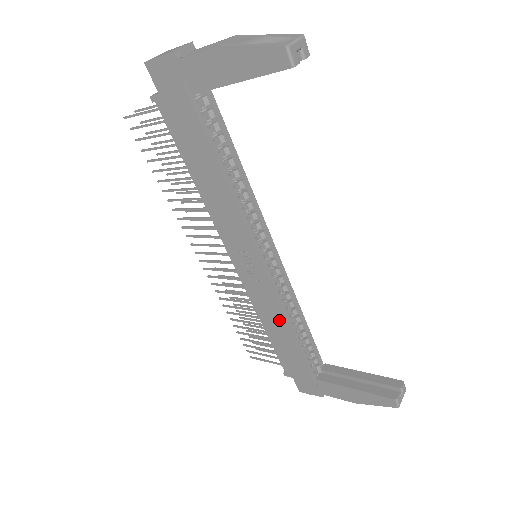
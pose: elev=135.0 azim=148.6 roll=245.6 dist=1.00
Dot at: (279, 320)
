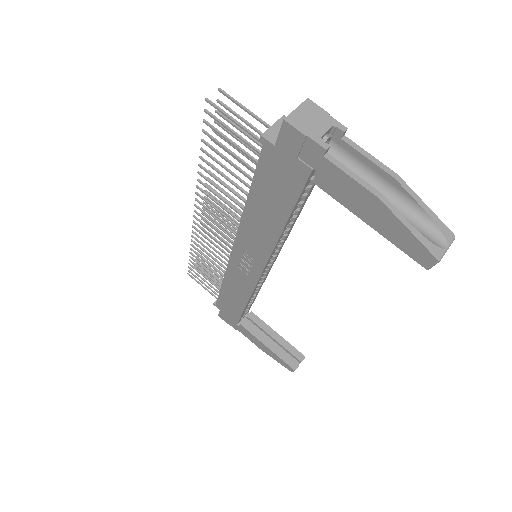
Dot at: (242, 294)
